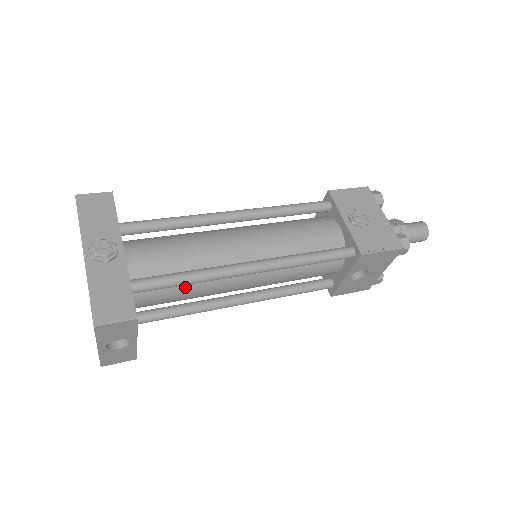
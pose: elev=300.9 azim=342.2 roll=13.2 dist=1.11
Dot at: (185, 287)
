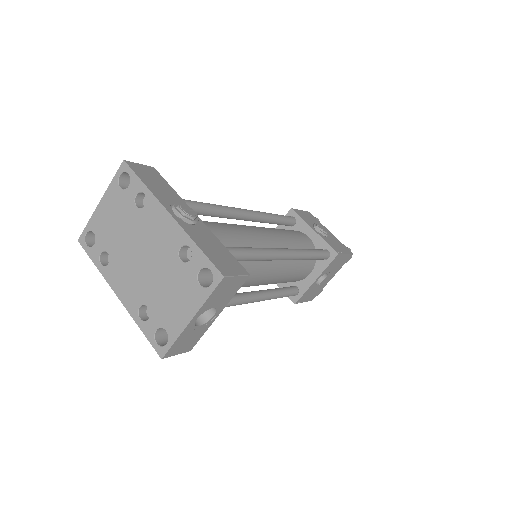
Dot at: occluded
